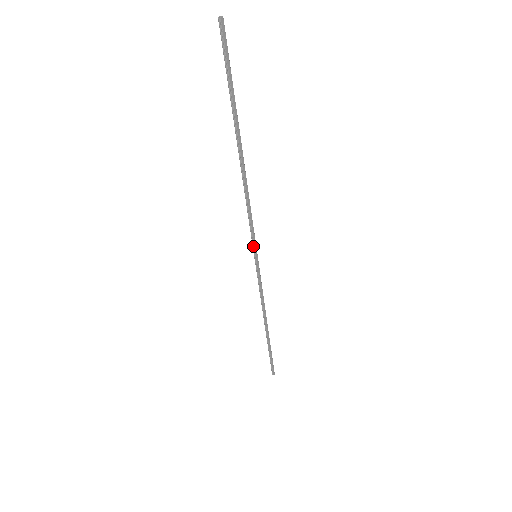
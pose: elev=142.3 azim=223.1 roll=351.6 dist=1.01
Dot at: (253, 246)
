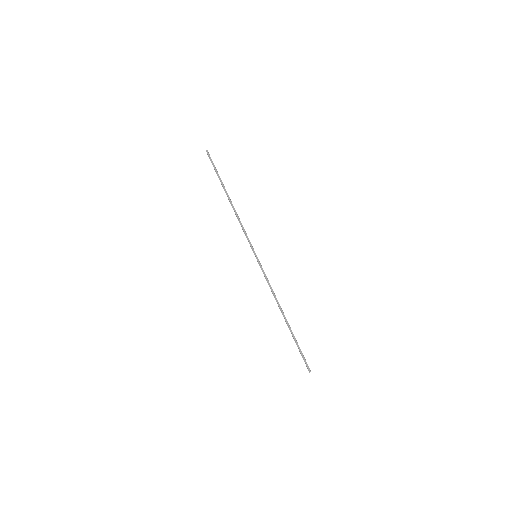
Dot at: (252, 249)
